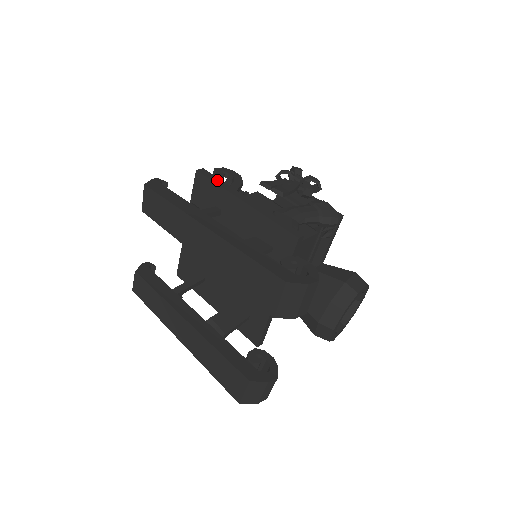
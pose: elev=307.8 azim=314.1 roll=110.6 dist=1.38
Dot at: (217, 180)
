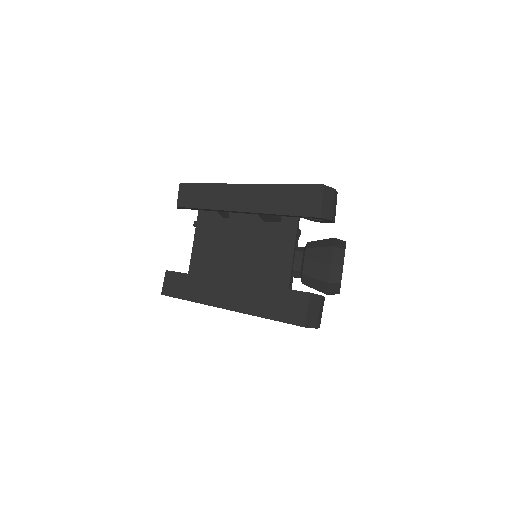
Dot at: occluded
